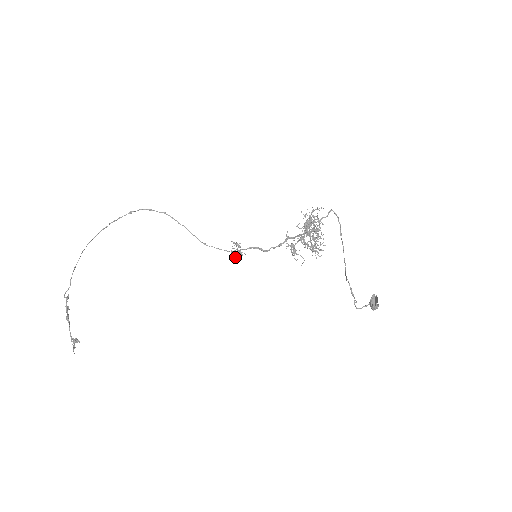
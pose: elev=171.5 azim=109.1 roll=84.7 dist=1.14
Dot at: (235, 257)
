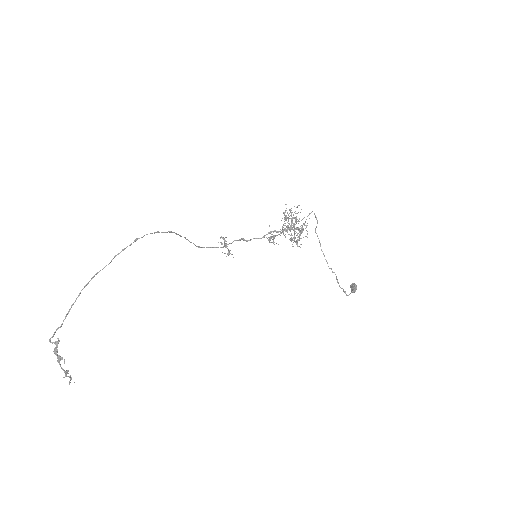
Dot at: (229, 254)
